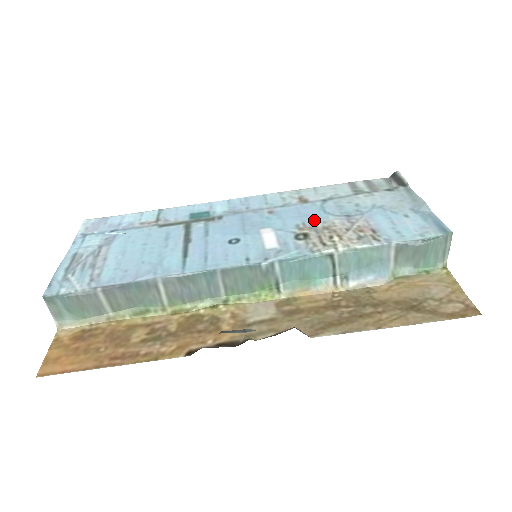
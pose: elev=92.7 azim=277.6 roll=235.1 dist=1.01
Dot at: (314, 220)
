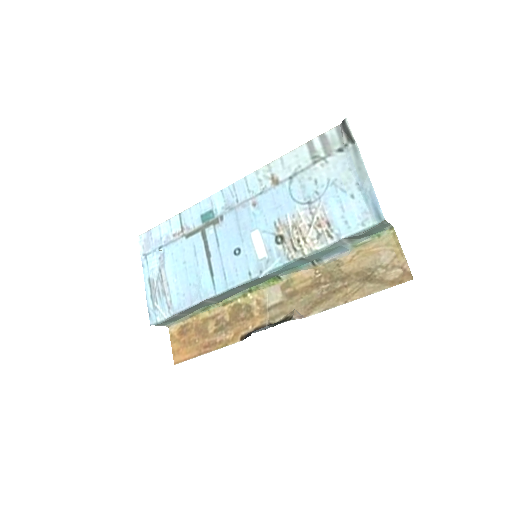
Dot at: (286, 214)
